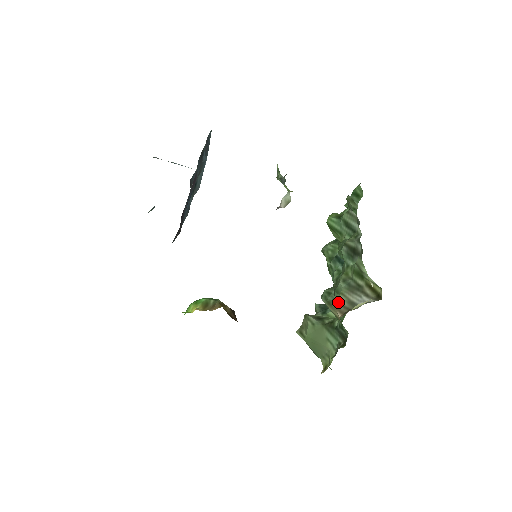
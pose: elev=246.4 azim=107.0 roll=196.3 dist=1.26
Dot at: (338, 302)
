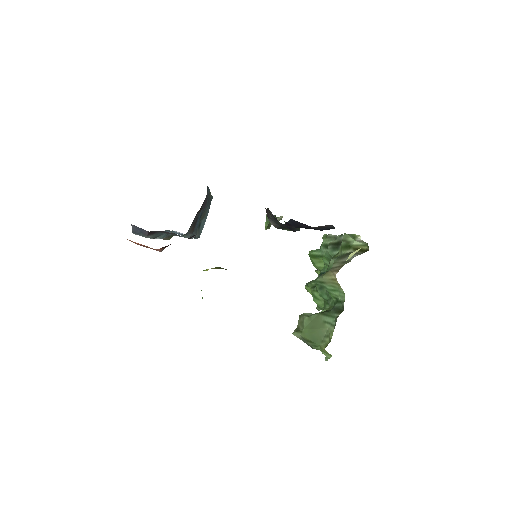
Dot at: (333, 267)
